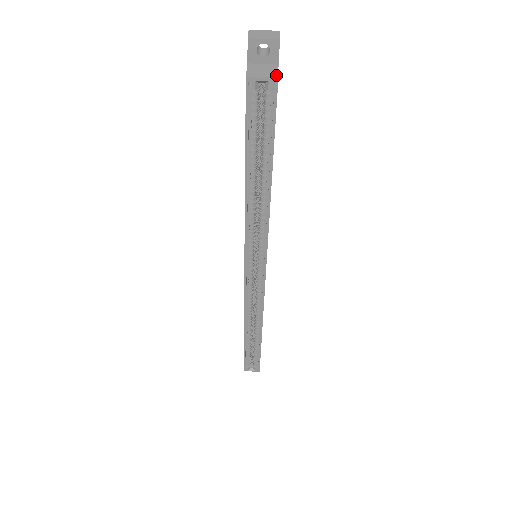
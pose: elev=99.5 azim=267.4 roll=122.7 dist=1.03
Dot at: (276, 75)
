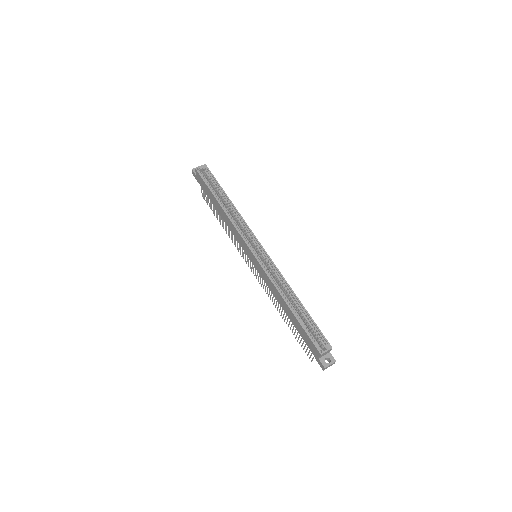
Dot at: (205, 166)
